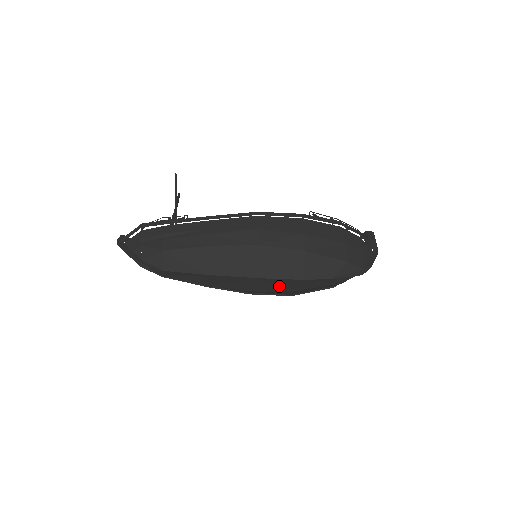
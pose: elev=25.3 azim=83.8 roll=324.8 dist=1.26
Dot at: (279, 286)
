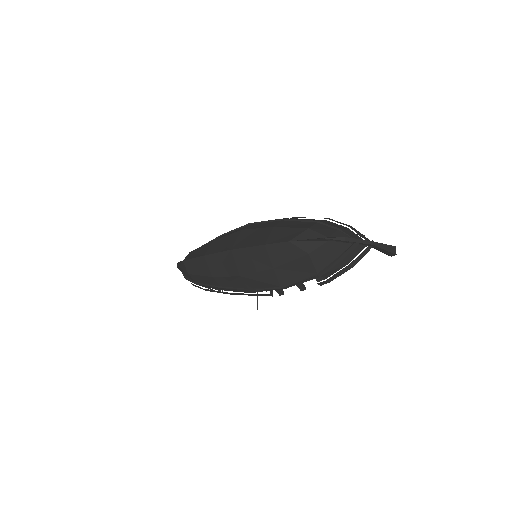
Dot at: (254, 262)
